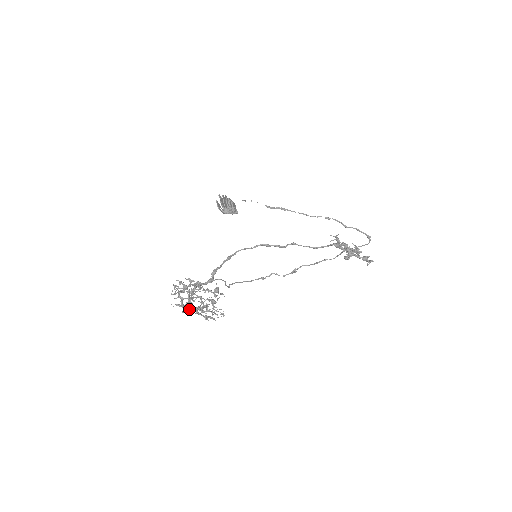
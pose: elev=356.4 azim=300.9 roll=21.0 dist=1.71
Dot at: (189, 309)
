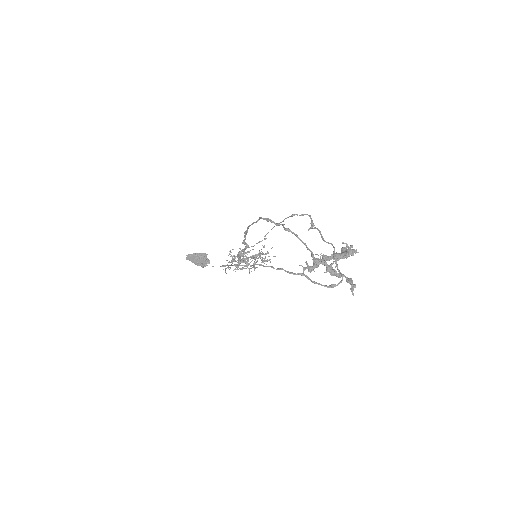
Dot at: occluded
